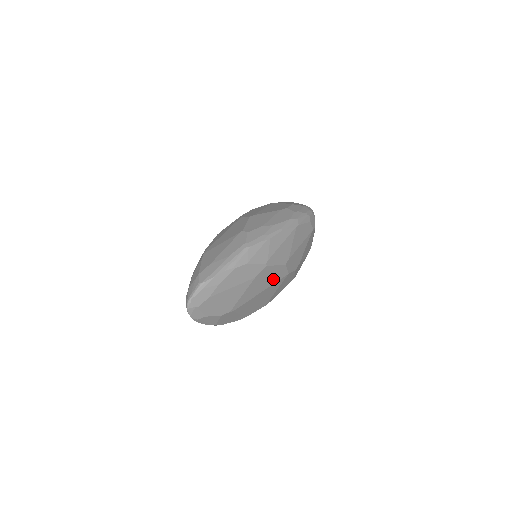
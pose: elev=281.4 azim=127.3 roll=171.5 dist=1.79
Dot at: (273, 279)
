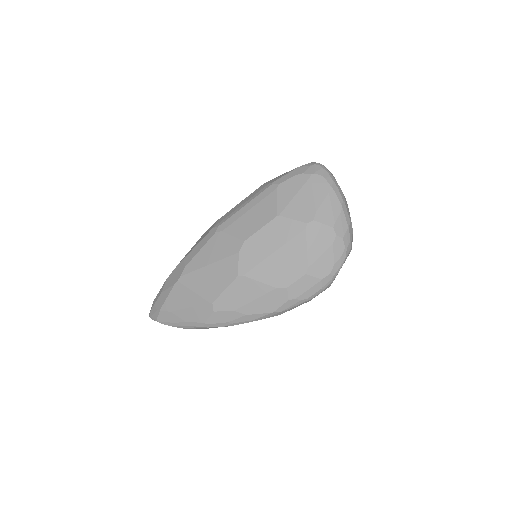
Dot at: occluded
